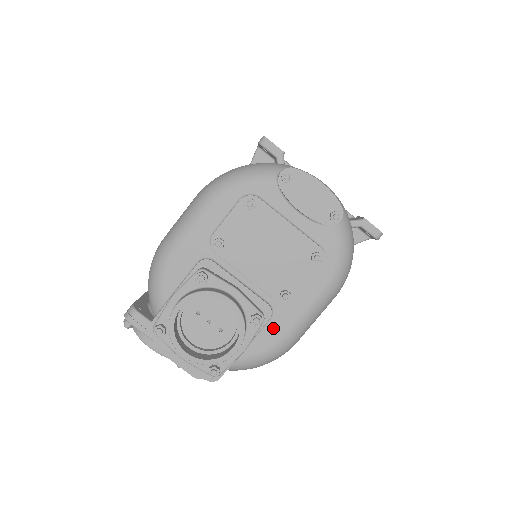
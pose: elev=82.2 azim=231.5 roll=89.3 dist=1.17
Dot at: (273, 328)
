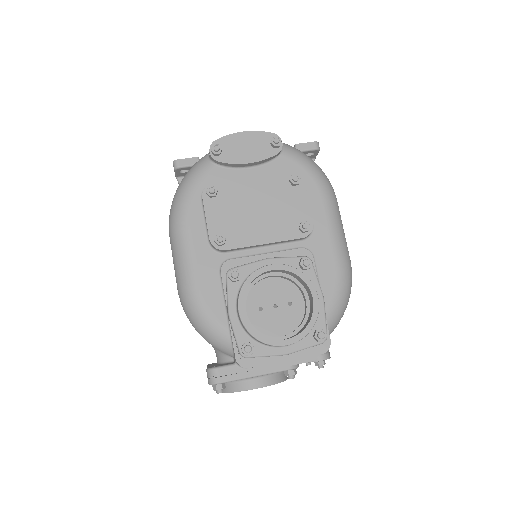
Dot at: (323, 262)
